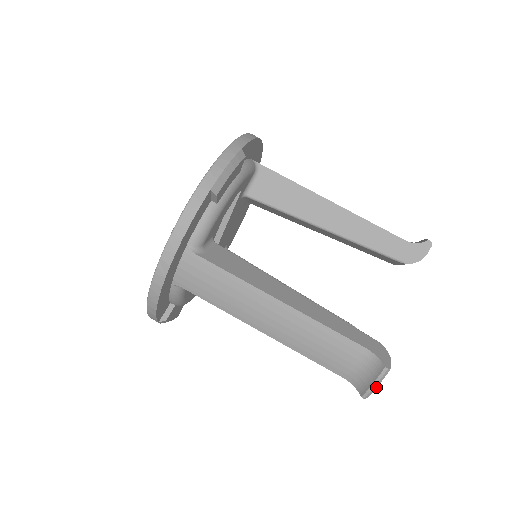
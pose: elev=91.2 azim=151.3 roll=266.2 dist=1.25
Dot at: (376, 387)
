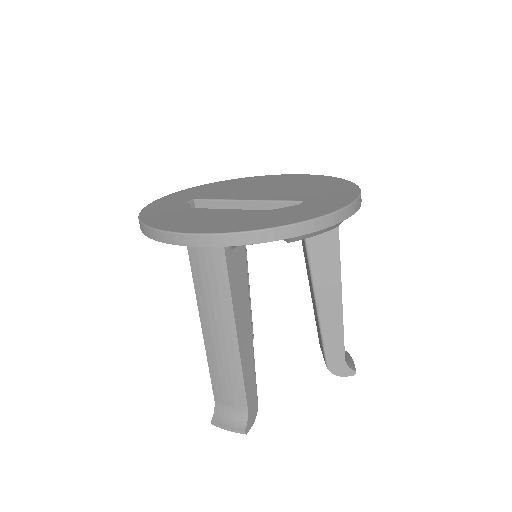
Dot at: (226, 429)
